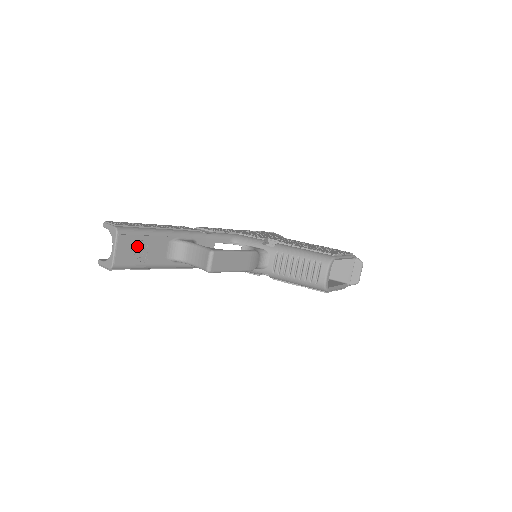
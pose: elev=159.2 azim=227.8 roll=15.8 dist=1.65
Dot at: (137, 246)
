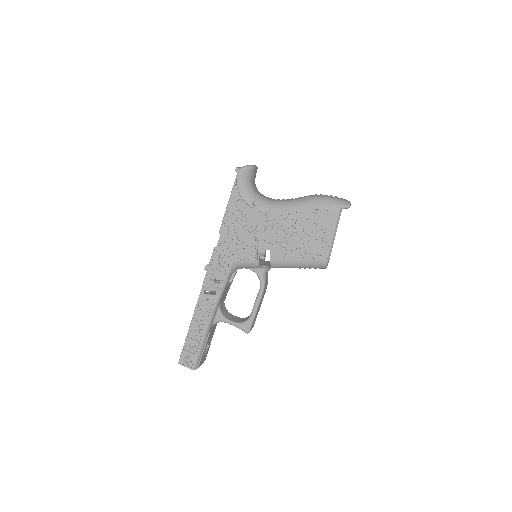
Dot at: (205, 352)
